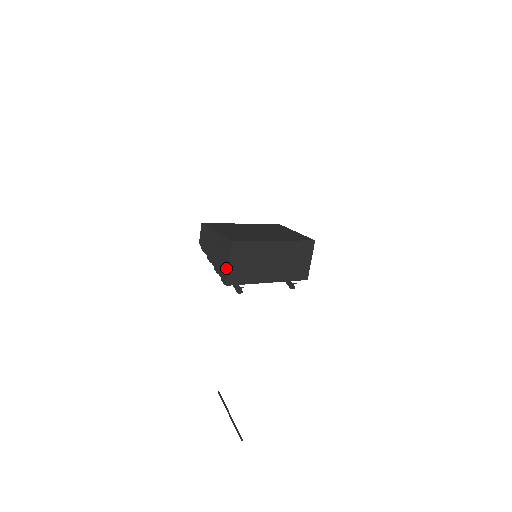
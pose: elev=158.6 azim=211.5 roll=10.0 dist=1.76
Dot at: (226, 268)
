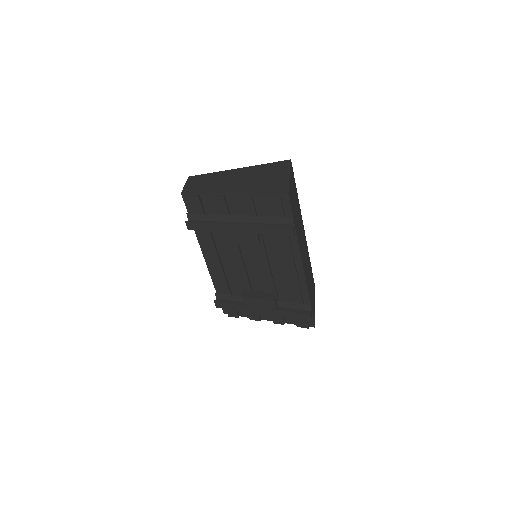
Dot at: (283, 180)
